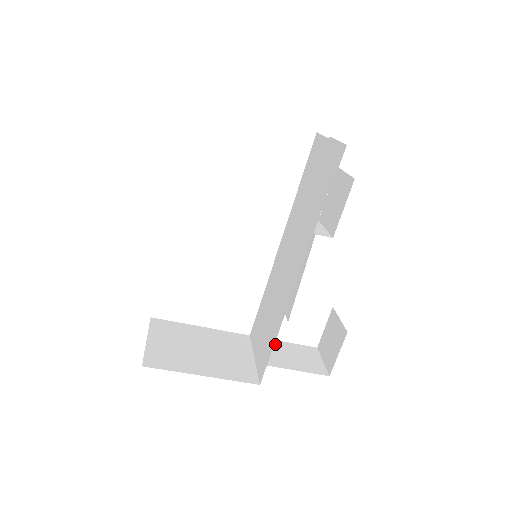
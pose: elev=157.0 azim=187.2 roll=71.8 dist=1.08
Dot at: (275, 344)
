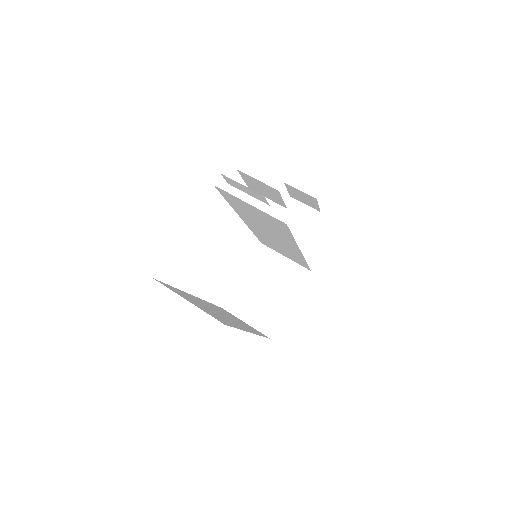
Dot at: occluded
